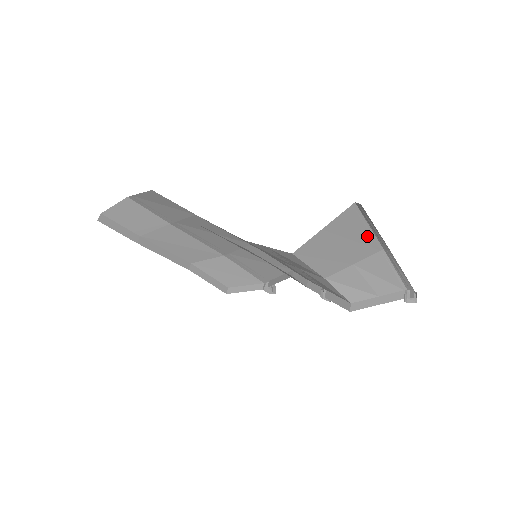
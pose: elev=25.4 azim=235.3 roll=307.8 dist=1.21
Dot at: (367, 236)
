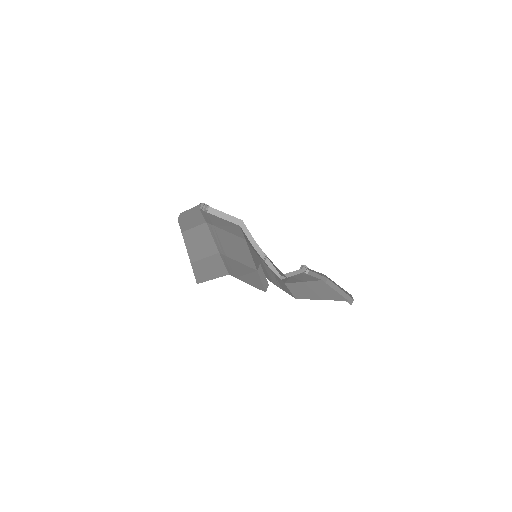
Dot at: occluded
